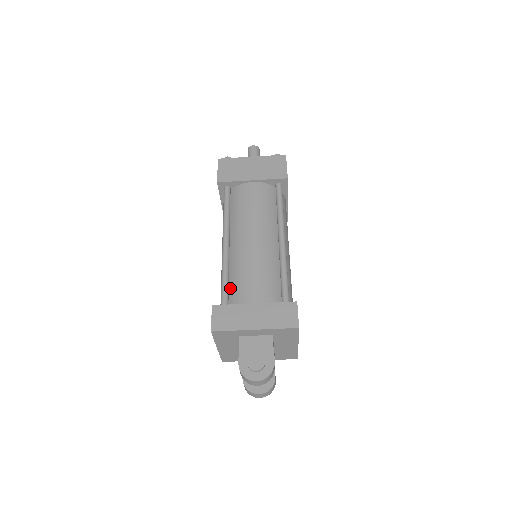
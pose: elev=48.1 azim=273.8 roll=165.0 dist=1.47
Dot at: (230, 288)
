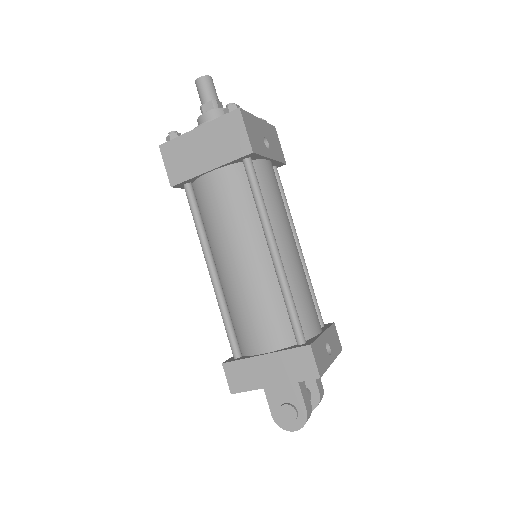
Dot at: (235, 329)
